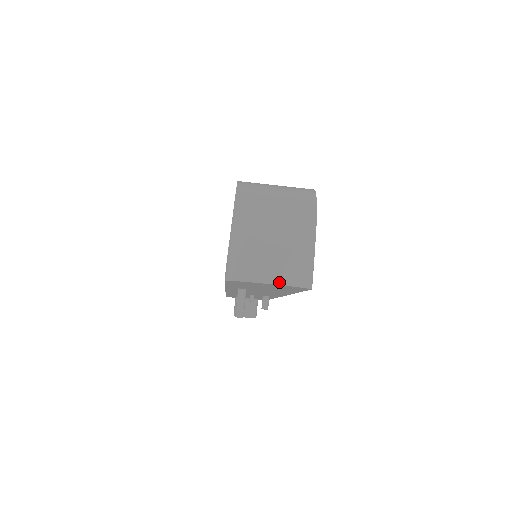
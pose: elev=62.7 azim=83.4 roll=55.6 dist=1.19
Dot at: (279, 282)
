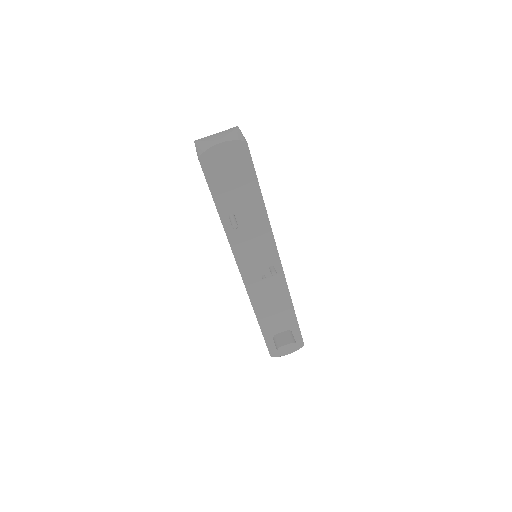
Dot at: (225, 141)
